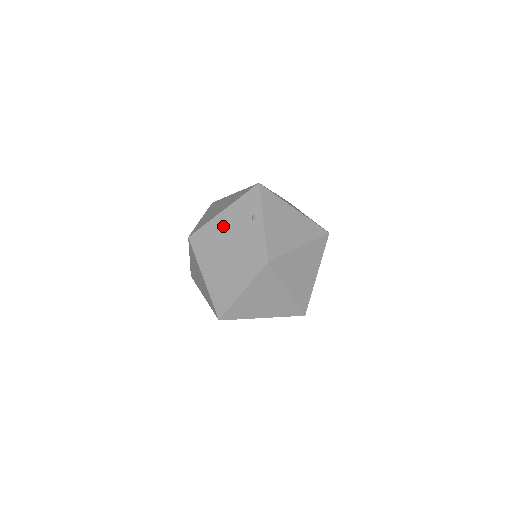
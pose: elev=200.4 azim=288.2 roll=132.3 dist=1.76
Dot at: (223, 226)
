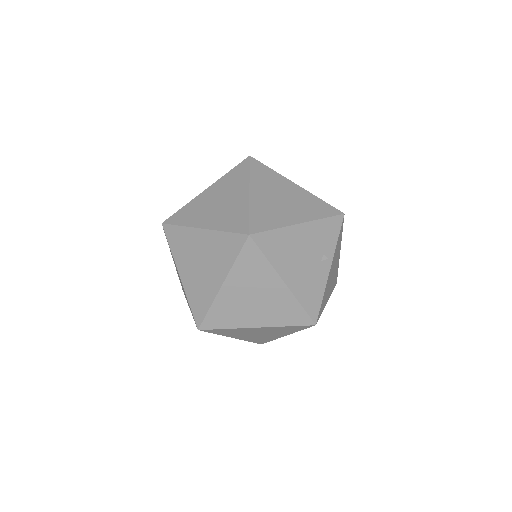
Dot at: (292, 247)
